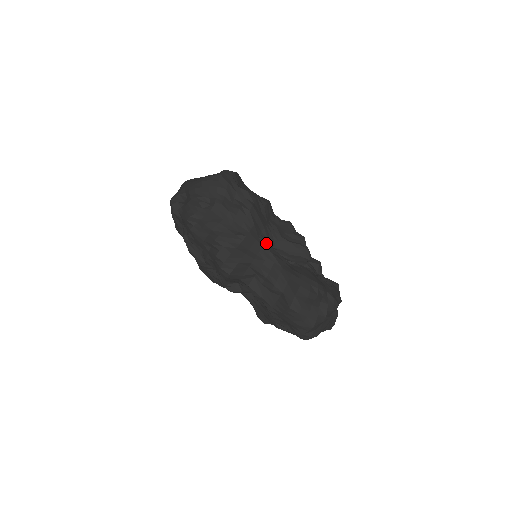
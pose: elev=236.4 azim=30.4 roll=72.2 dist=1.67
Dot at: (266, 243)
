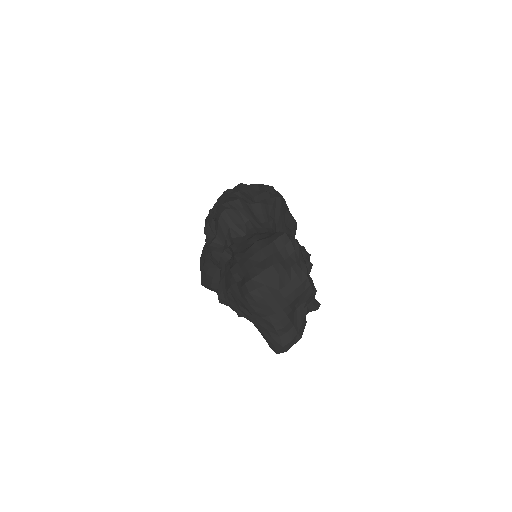
Dot at: (273, 221)
